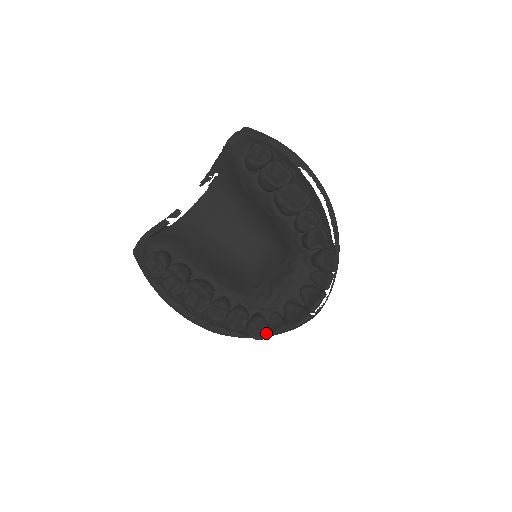
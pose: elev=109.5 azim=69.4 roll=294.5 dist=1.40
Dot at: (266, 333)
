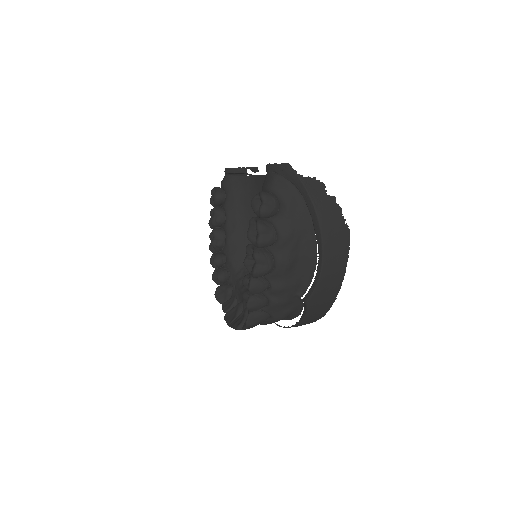
Dot at: (223, 301)
